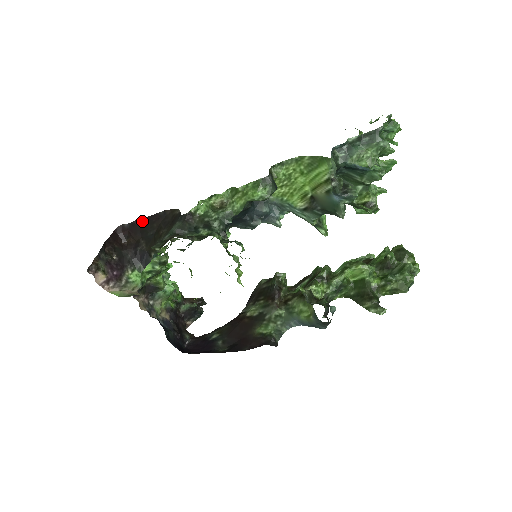
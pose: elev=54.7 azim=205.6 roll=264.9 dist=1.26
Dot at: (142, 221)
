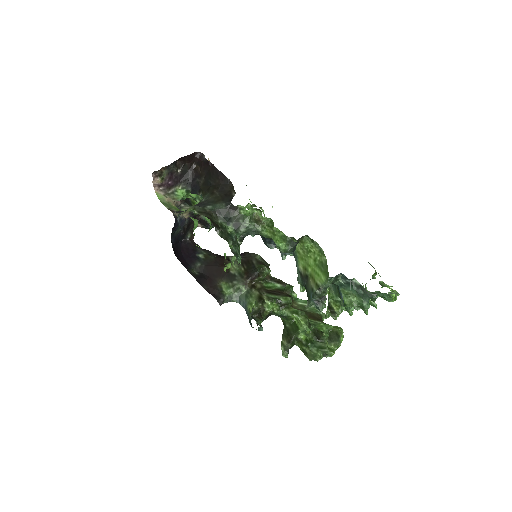
Dot at: (214, 168)
